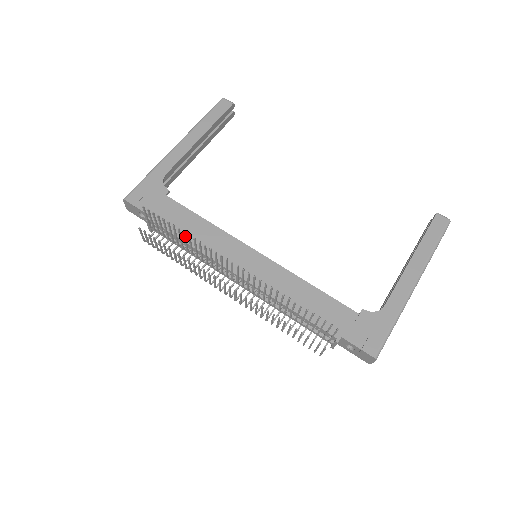
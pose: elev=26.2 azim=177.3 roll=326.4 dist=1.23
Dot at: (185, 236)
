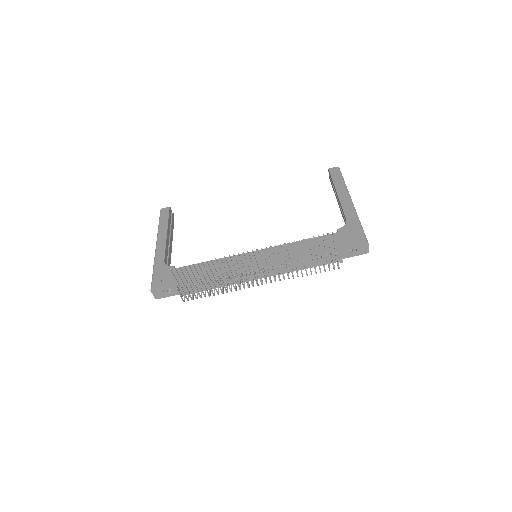
Dot at: (208, 265)
